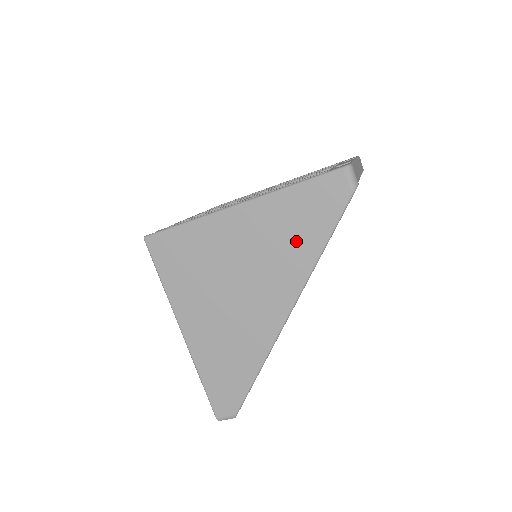
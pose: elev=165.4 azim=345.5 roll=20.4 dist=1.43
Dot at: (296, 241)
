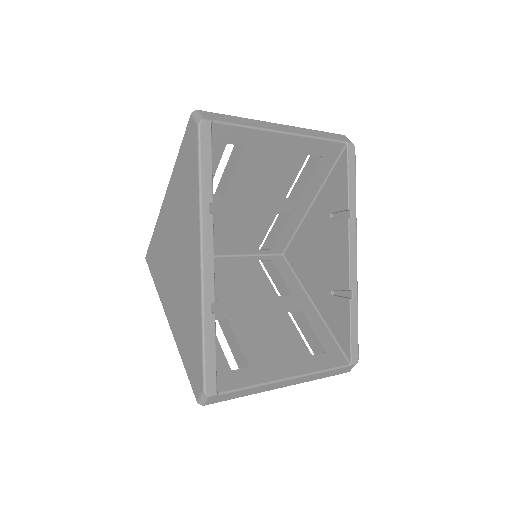
Dot at: (188, 192)
